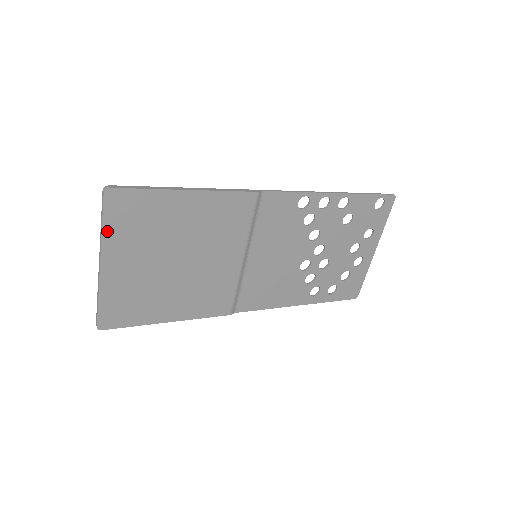
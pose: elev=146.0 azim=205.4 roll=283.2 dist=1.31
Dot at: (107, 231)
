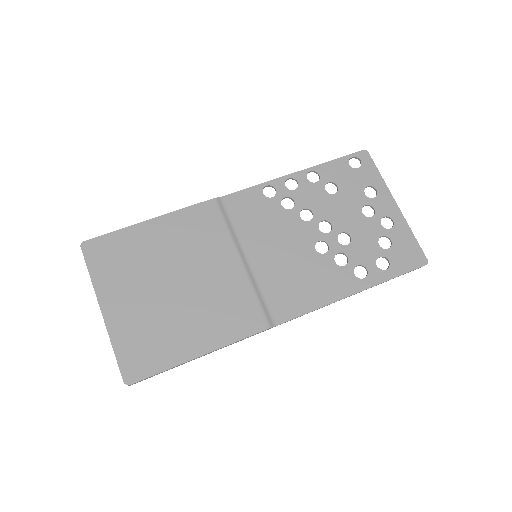
Dot at: (95, 277)
